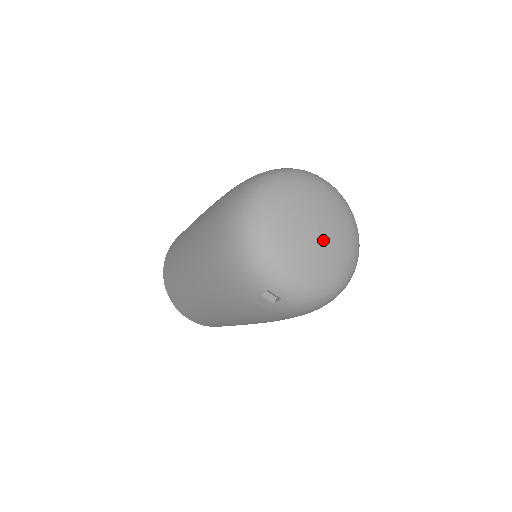
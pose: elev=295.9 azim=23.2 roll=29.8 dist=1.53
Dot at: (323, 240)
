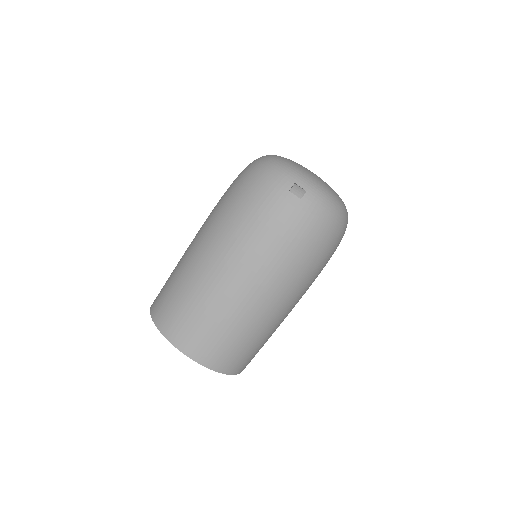
Dot at: occluded
